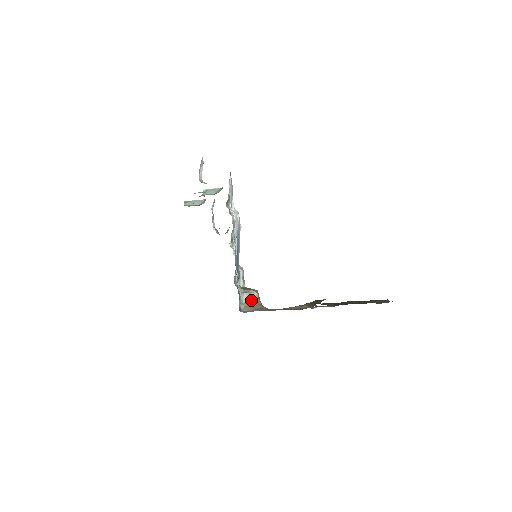
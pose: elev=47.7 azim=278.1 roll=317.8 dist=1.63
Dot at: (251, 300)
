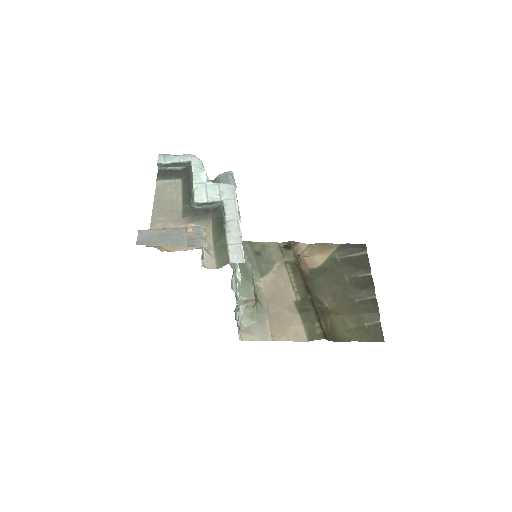
Dot at: (248, 305)
